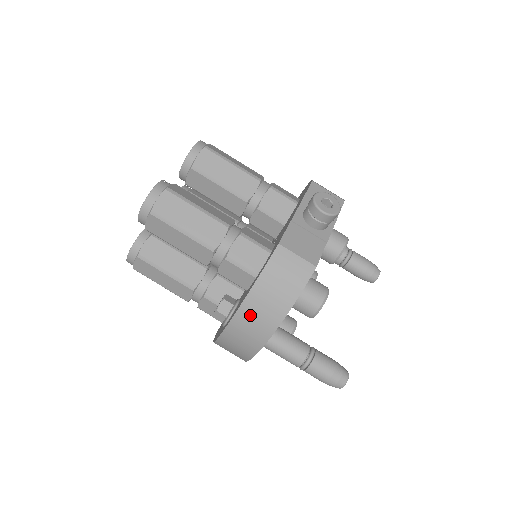
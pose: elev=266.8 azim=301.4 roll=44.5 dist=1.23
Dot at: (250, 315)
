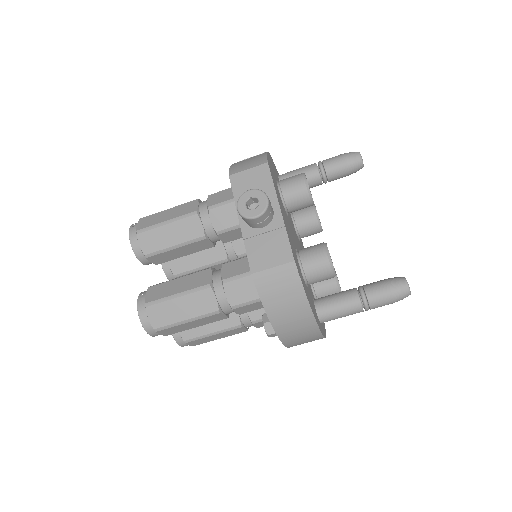
Dot at: (288, 330)
